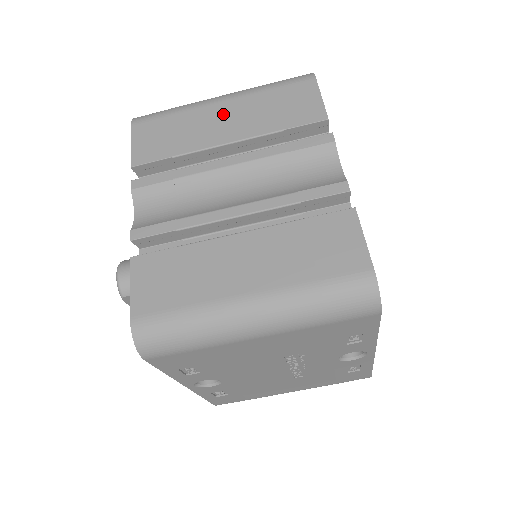
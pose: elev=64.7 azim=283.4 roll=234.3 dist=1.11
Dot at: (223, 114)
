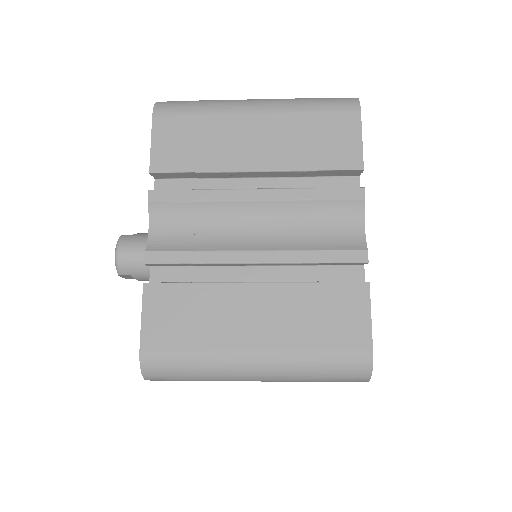
Dot at: (255, 131)
